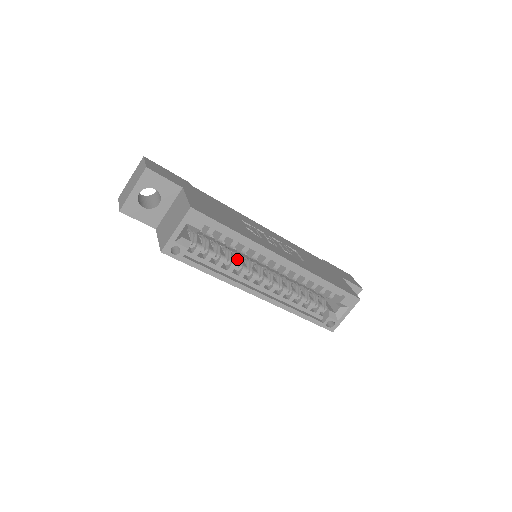
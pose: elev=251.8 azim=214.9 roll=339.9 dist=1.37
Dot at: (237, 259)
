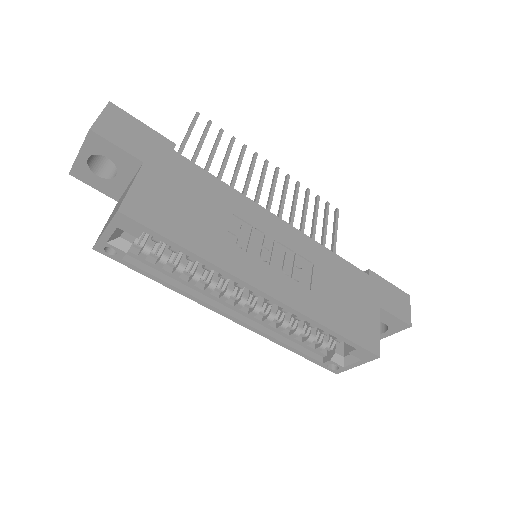
Dot at: occluded
